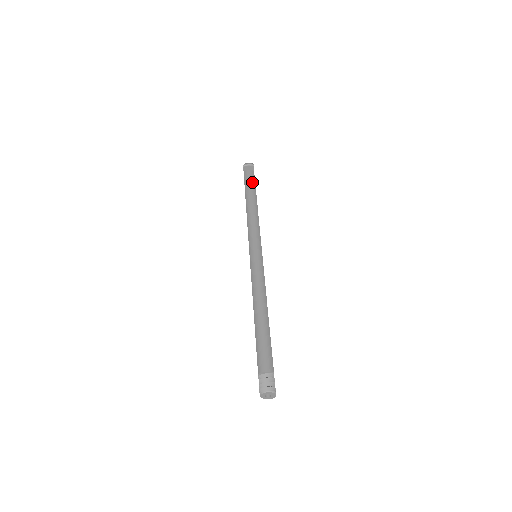
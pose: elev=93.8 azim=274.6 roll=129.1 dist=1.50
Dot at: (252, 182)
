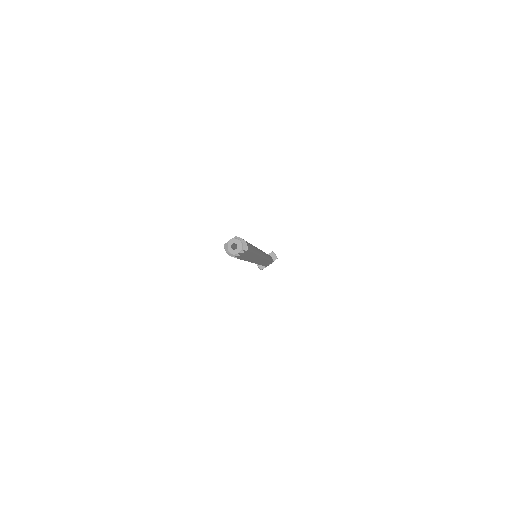
Dot at: (271, 258)
